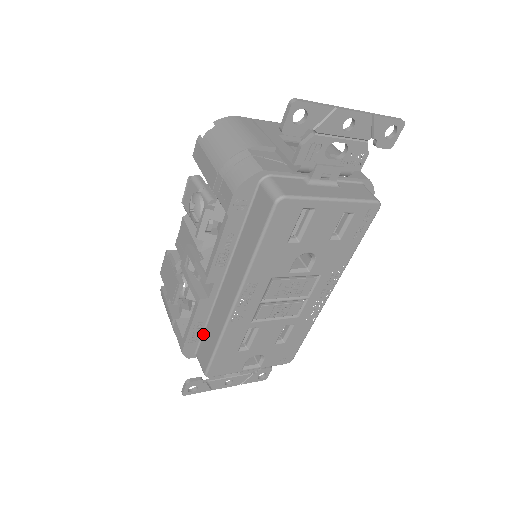
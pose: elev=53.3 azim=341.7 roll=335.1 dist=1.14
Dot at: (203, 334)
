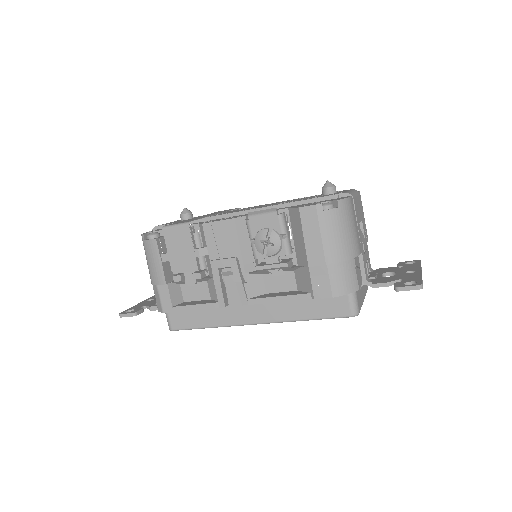
Dot at: occluded
